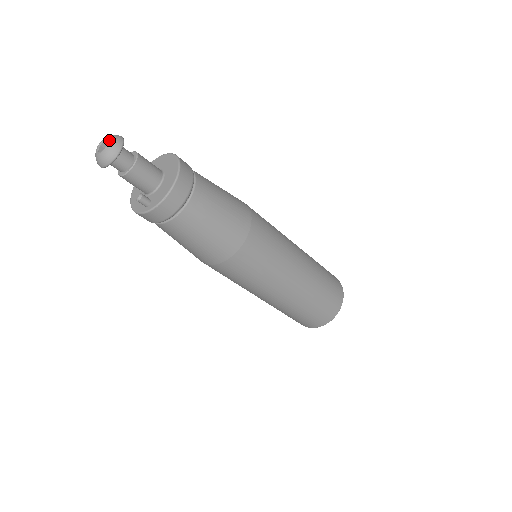
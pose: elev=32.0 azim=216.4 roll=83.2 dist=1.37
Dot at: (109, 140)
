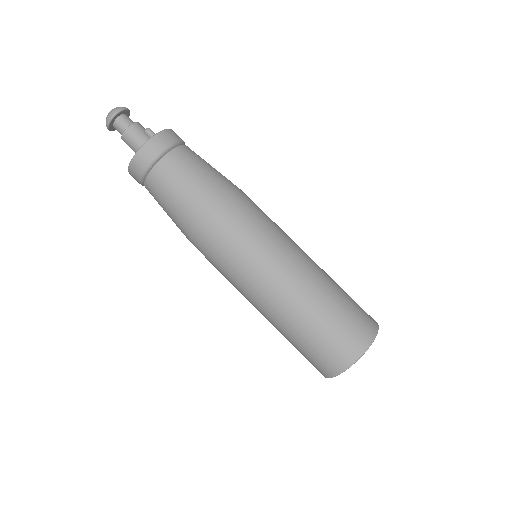
Dot at: occluded
